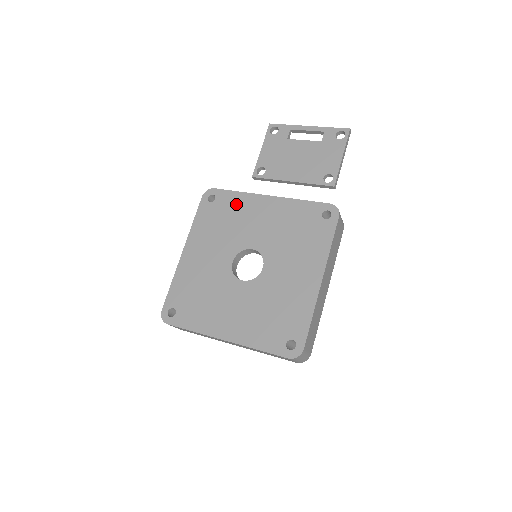
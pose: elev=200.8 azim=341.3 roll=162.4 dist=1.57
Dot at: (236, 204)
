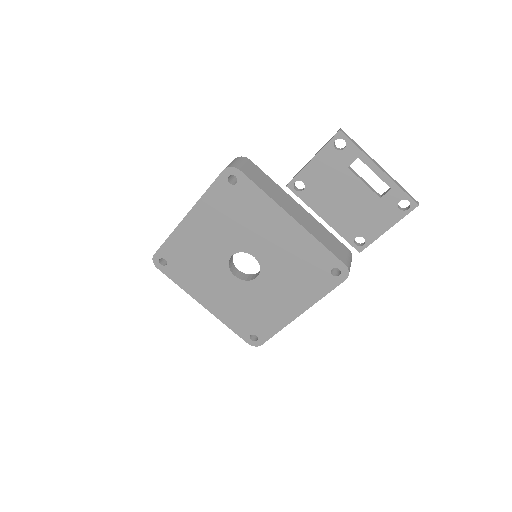
Dot at: (256, 205)
